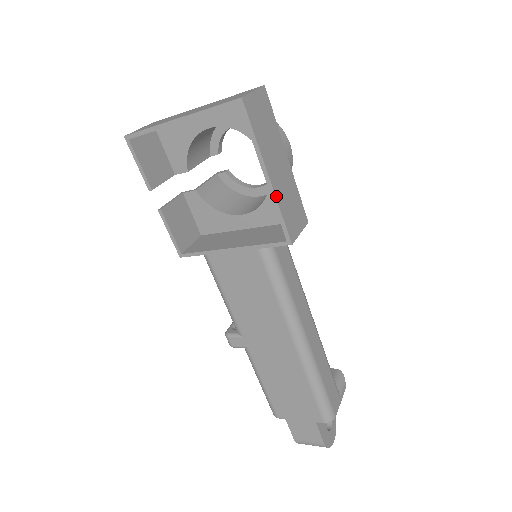
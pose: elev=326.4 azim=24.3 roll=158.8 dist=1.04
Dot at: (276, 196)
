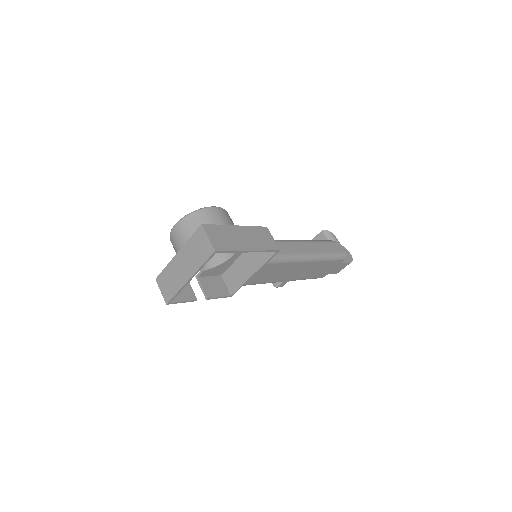
Dot at: (259, 250)
